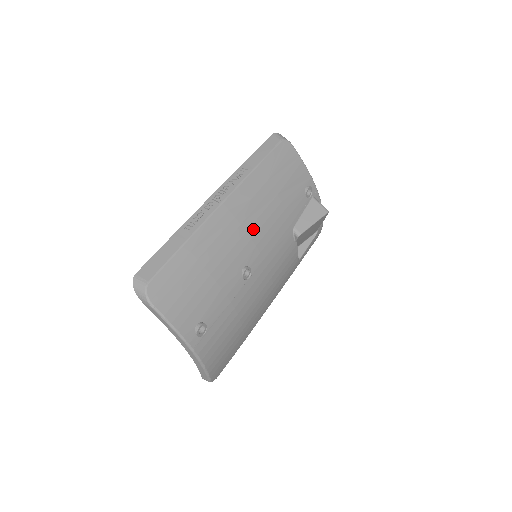
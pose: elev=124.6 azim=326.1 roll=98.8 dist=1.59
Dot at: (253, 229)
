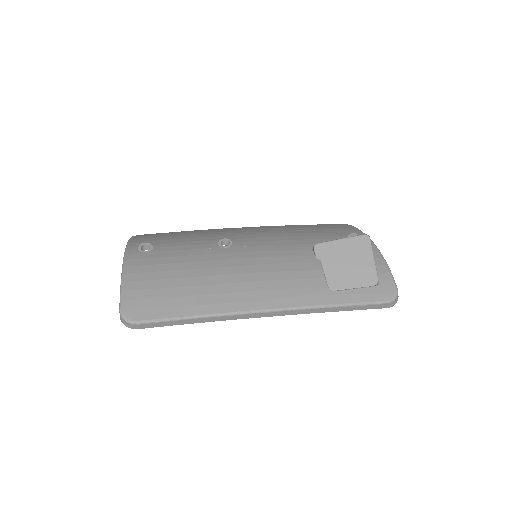
Dot at: (258, 233)
